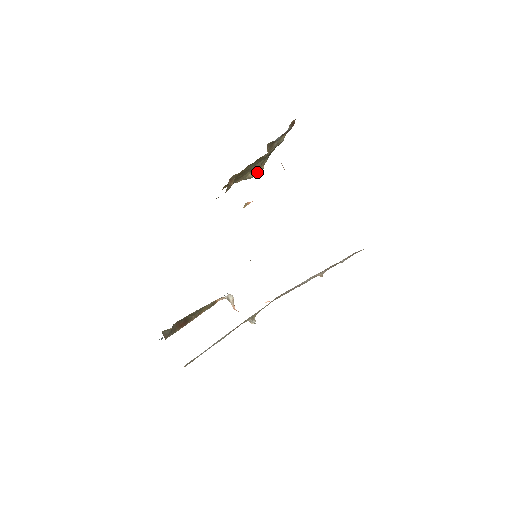
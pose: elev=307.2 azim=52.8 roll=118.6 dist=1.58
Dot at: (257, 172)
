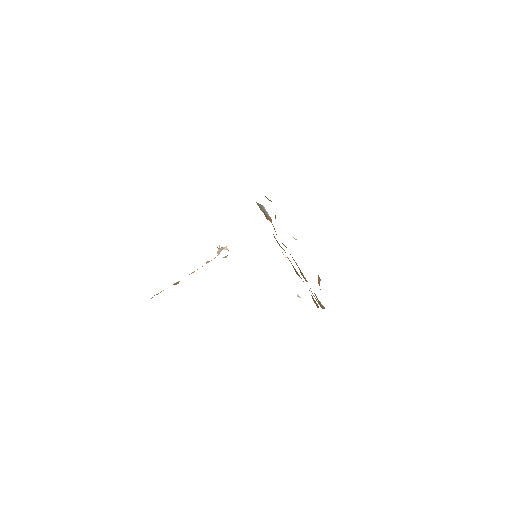
Dot at: occluded
